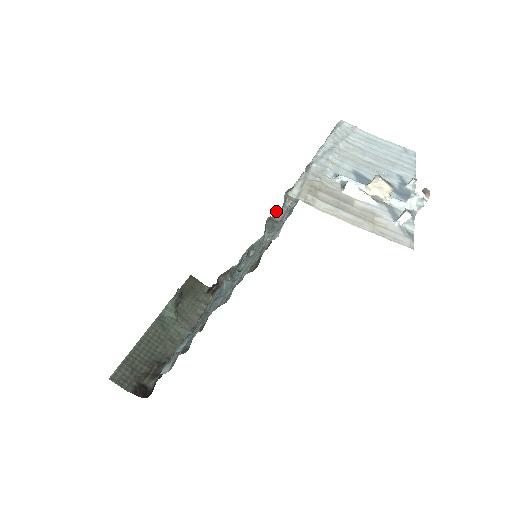
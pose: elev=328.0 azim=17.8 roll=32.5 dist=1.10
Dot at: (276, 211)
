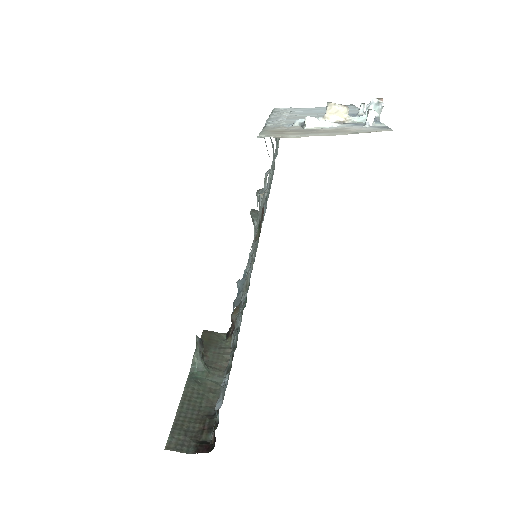
Dot at: occluded
